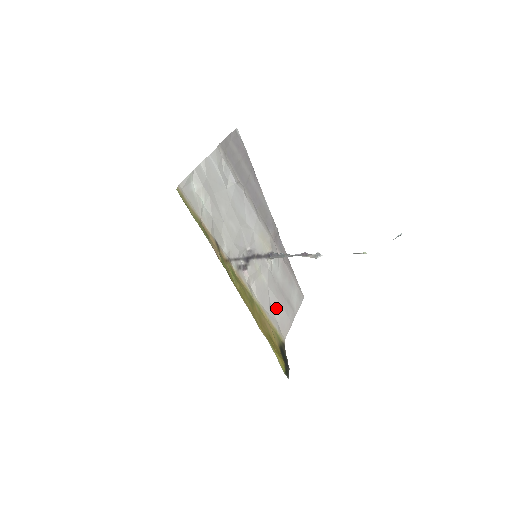
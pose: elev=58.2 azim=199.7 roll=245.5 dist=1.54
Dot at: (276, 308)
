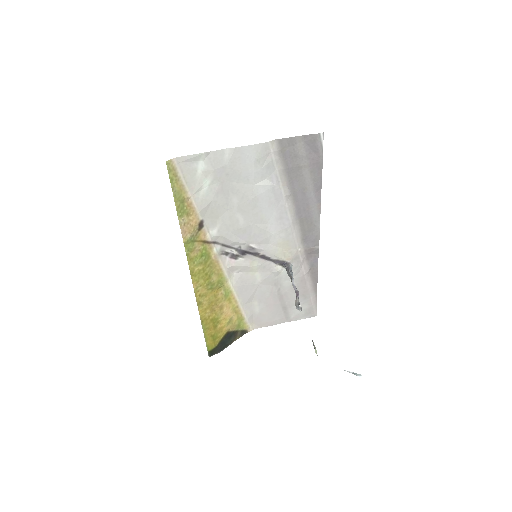
Dot at: (260, 304)
